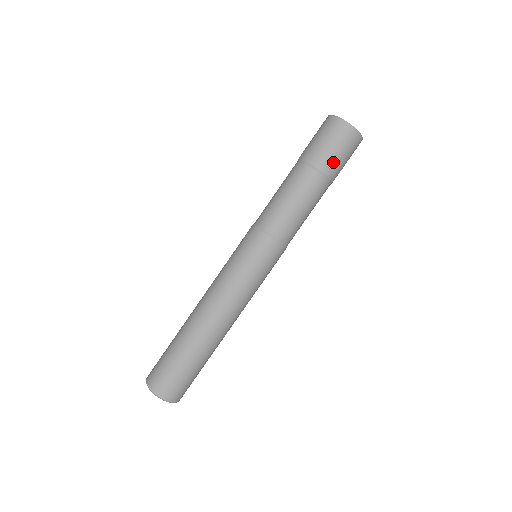
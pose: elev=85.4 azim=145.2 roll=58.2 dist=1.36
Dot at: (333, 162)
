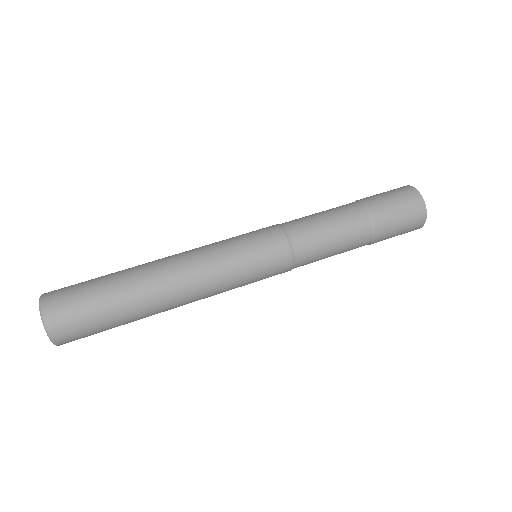
Dot at: (389, 232)
